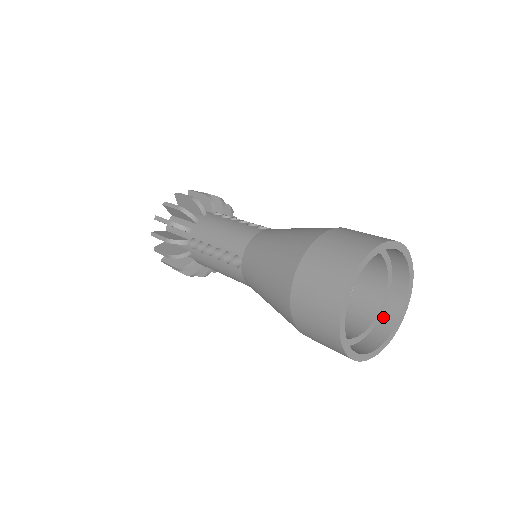
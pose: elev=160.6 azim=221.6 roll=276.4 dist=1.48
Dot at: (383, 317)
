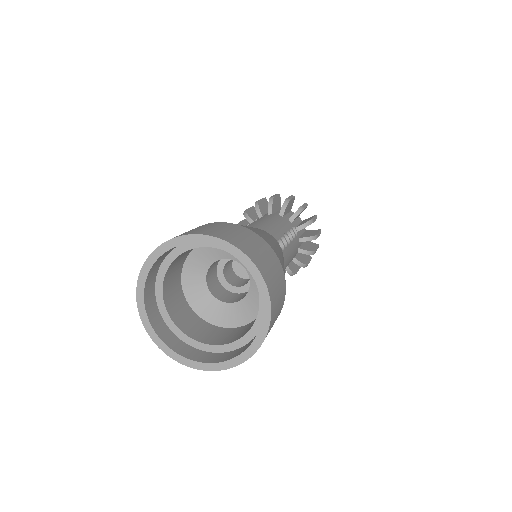
Dot at: (202, 352)
